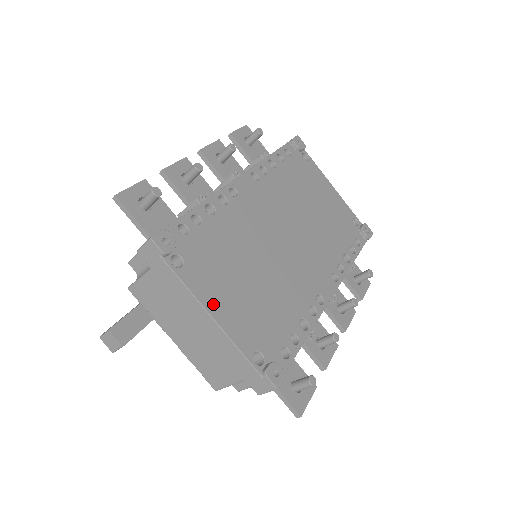
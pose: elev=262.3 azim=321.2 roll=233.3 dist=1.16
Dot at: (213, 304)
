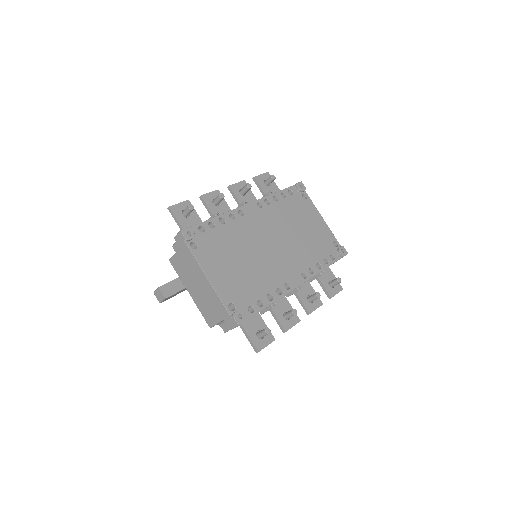
Dot at: (210, 272)
